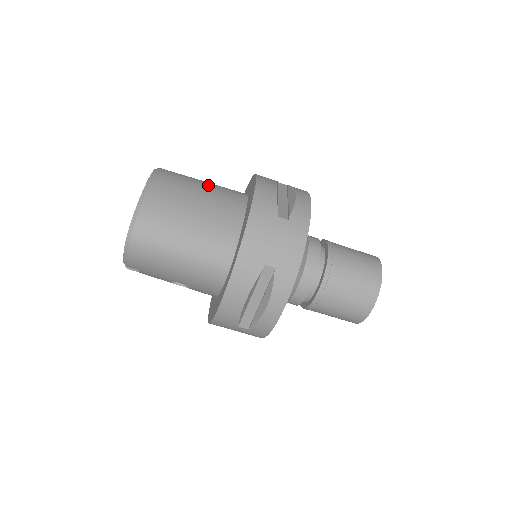
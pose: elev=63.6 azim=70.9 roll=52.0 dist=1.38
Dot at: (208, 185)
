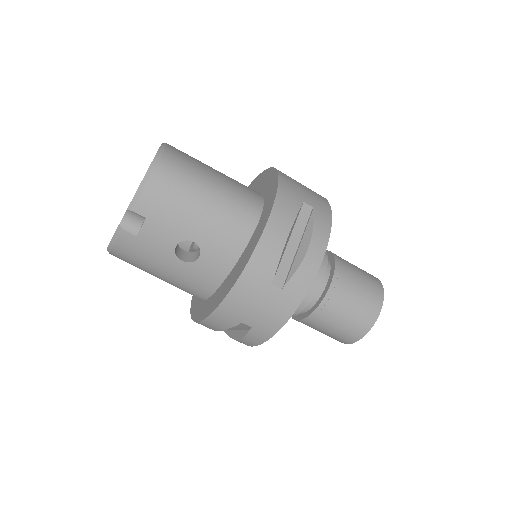
Dot at: occluded
